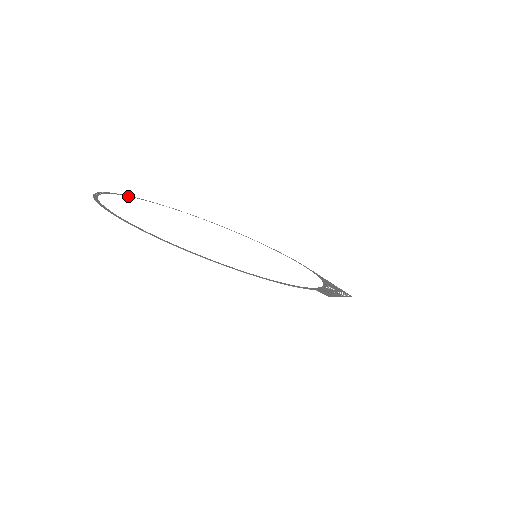
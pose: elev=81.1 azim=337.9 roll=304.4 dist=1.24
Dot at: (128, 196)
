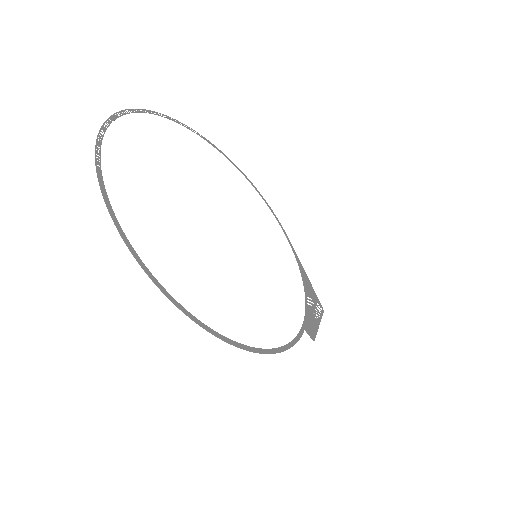
Dot at: (120, 116)
